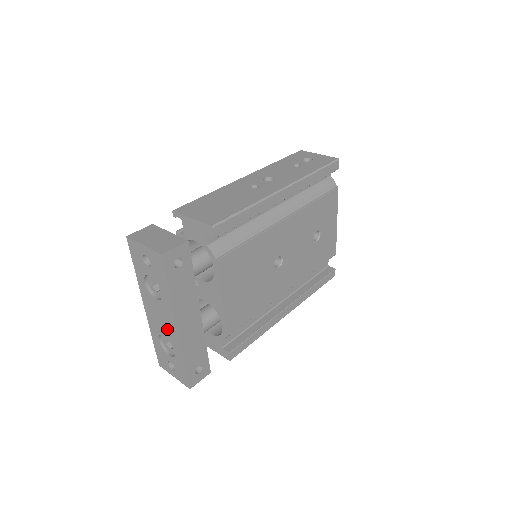
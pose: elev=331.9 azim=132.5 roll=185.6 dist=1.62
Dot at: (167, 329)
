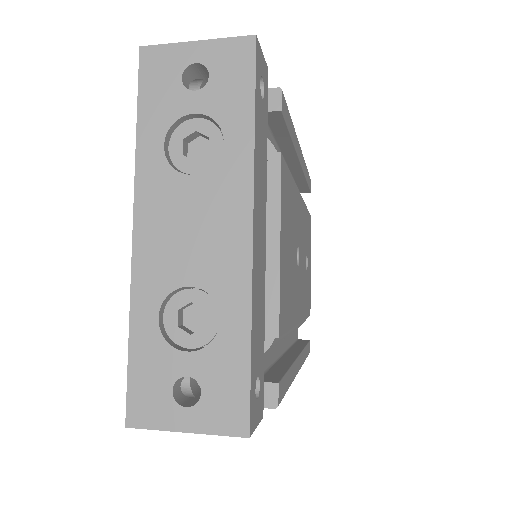
Dot at: (209, 253)
